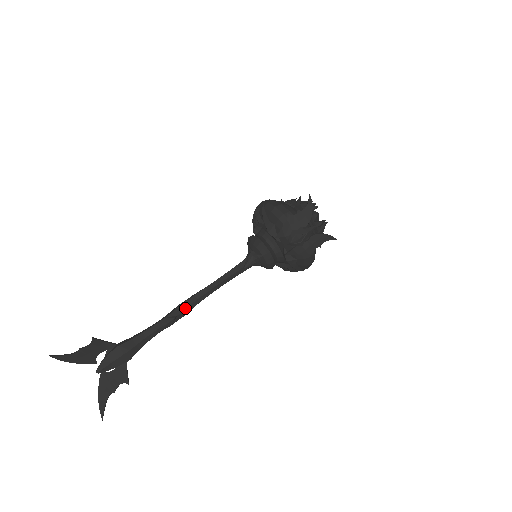
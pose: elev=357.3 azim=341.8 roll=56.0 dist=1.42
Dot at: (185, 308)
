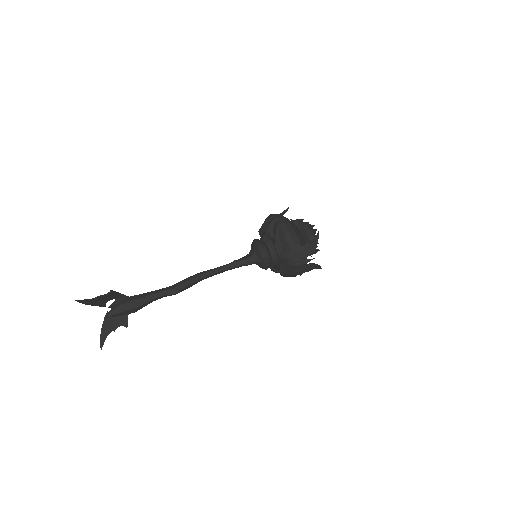
Dot at: (190, 284)
